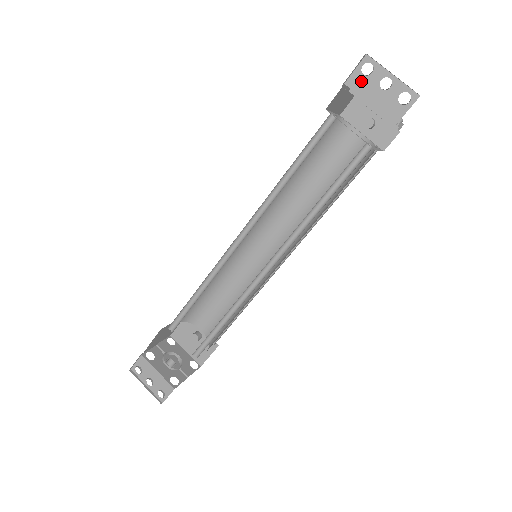
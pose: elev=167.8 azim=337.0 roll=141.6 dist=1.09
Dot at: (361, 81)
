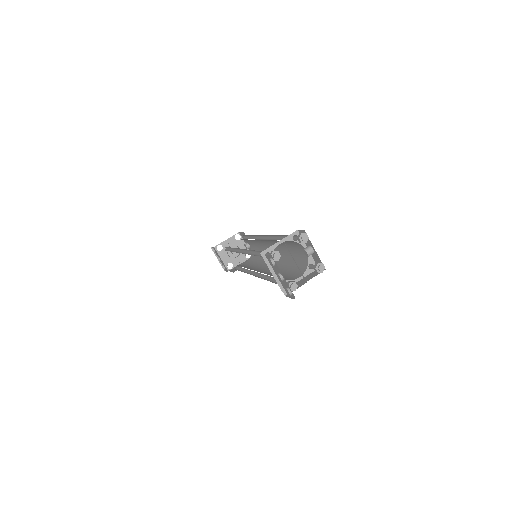
Dot at: (271, 262)
